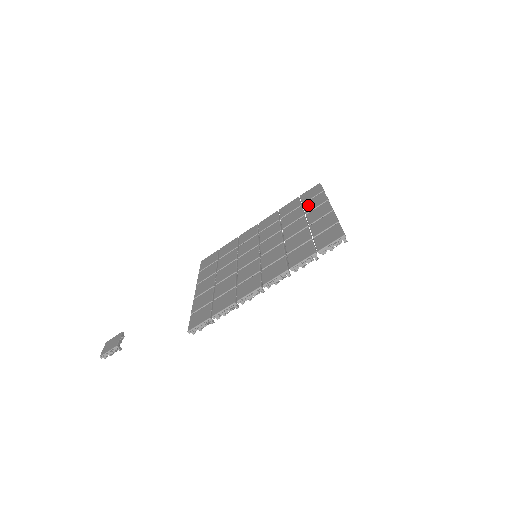
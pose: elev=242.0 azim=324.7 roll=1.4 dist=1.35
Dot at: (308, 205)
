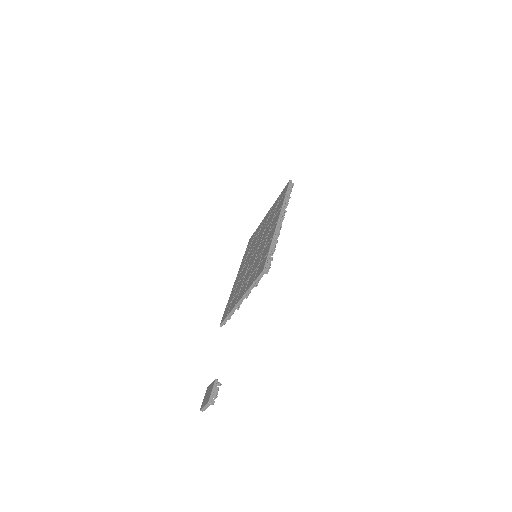
Dot at: (256, 234)
